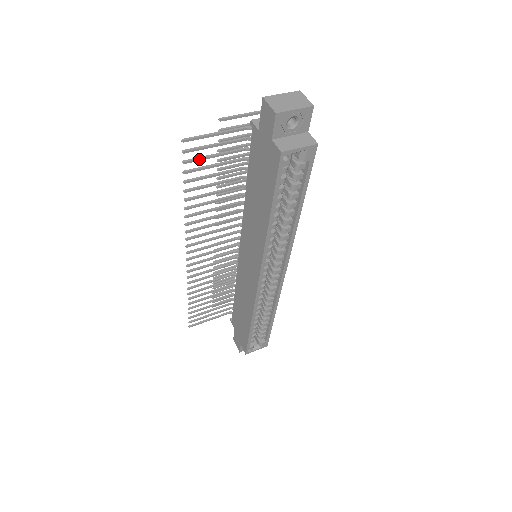
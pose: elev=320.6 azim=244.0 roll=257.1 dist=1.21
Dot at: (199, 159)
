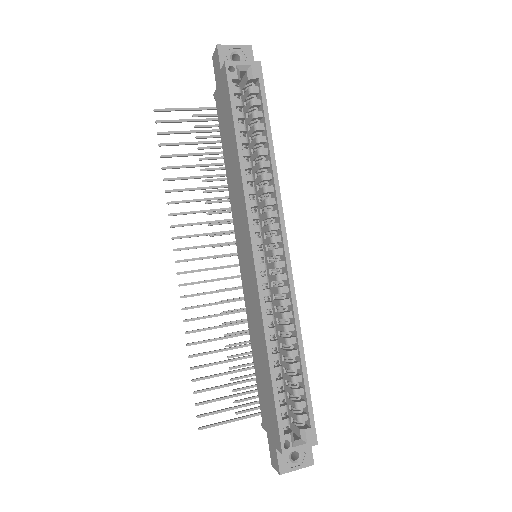
Dot at: (172, 132)
